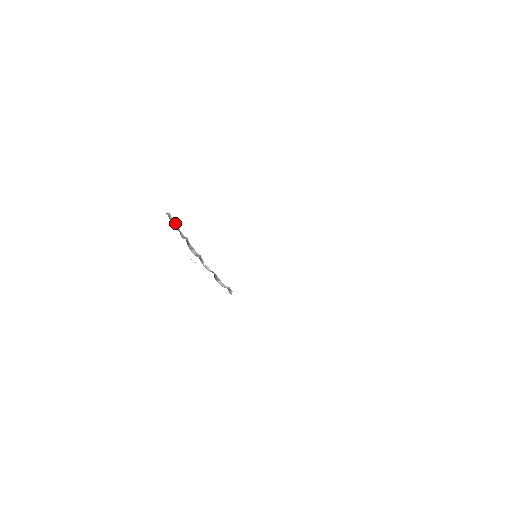
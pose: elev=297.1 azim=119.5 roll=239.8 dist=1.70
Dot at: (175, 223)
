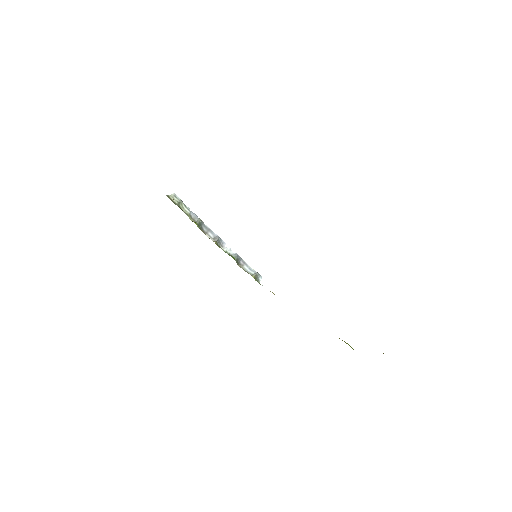
Dot at: (182, 204)
